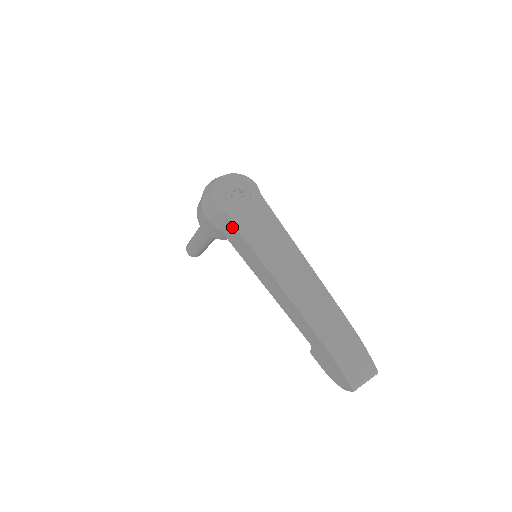
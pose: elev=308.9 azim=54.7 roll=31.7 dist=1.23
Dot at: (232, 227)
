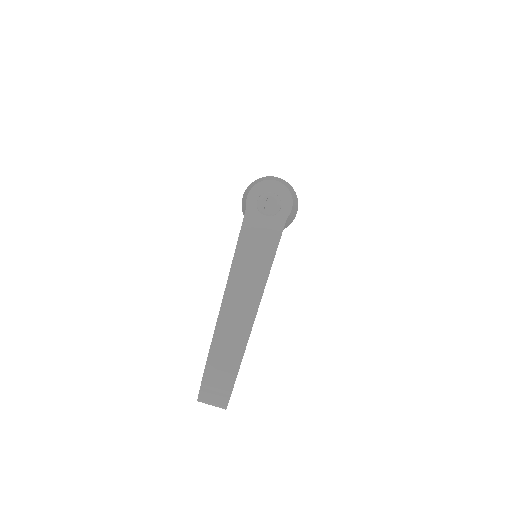
Dot at: (243, 222)
